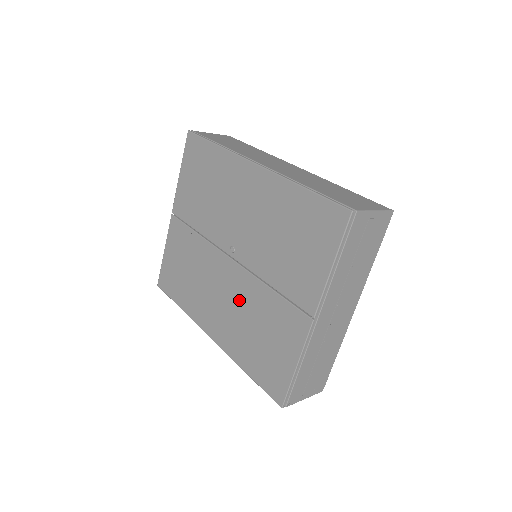
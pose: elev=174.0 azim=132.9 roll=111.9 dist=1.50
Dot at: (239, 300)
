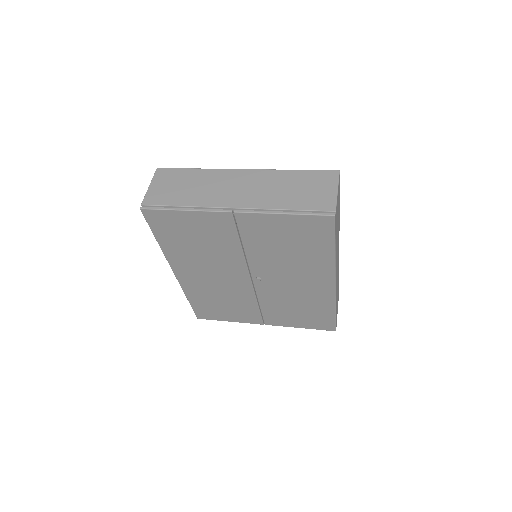
Dot at: (228, 289)
